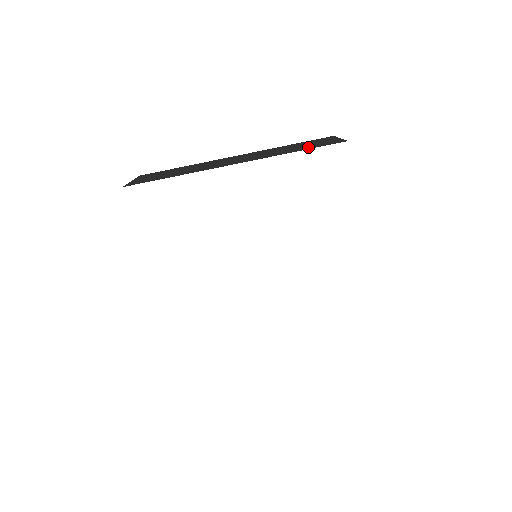
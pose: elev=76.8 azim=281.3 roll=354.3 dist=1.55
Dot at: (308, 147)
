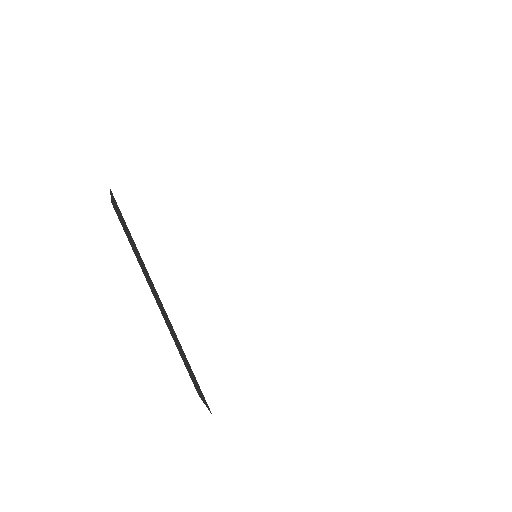
Dot at: occluded
